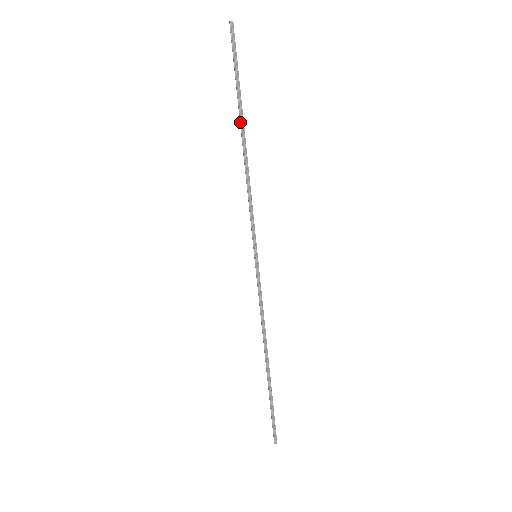
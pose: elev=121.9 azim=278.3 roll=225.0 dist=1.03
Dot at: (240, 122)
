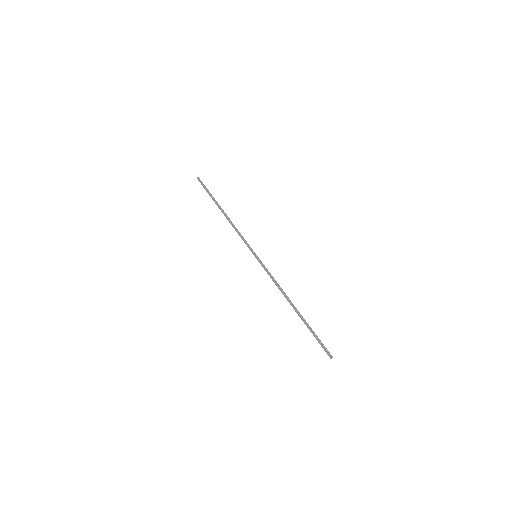
Dot at: (219, 206)
